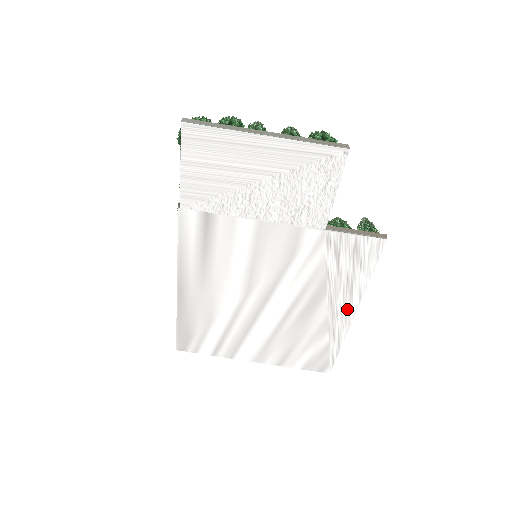
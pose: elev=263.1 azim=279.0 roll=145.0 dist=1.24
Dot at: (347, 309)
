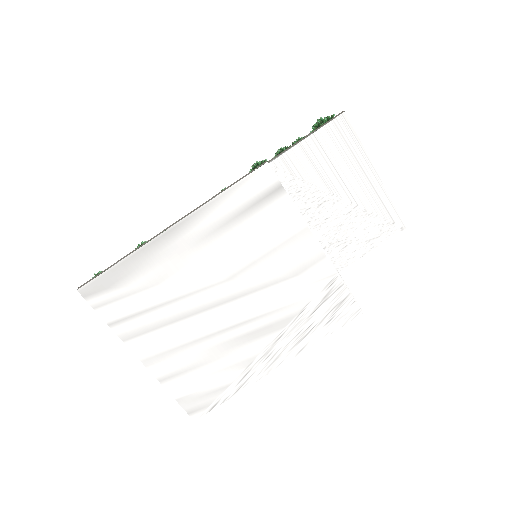
Dot at: (281, 356)
